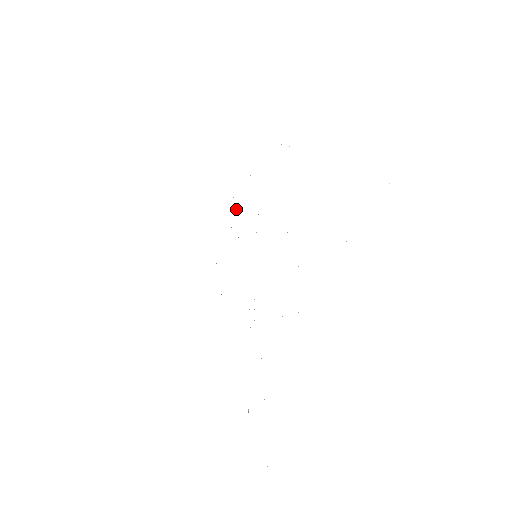
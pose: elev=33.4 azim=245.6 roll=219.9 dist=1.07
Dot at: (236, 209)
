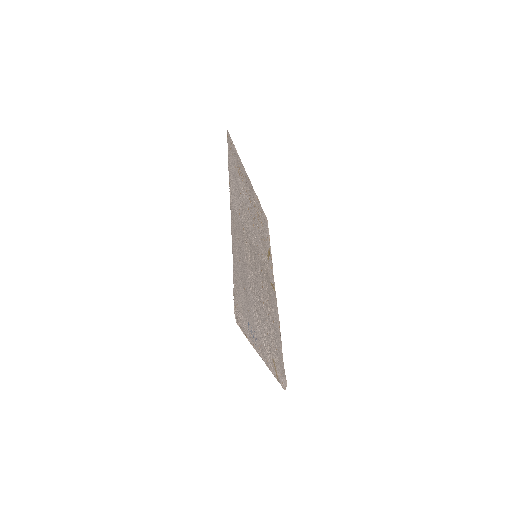
Dot at: (247, 190)
